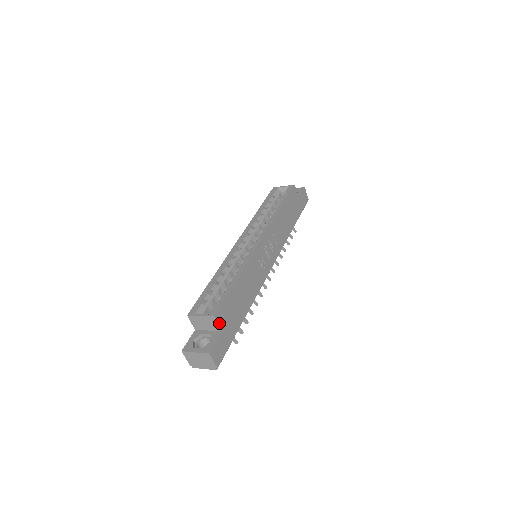
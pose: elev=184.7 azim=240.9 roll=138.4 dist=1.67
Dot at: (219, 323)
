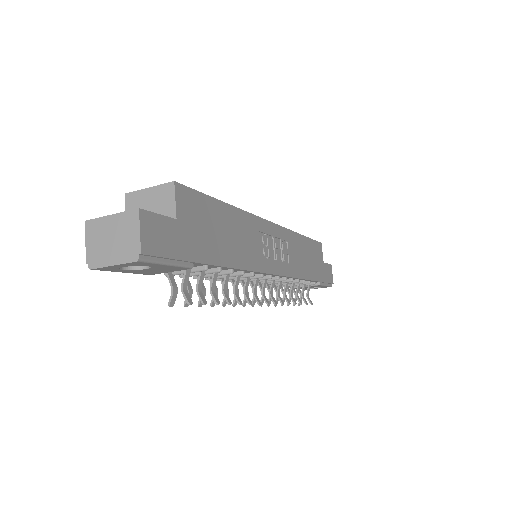
Dot at: (177, 202)
